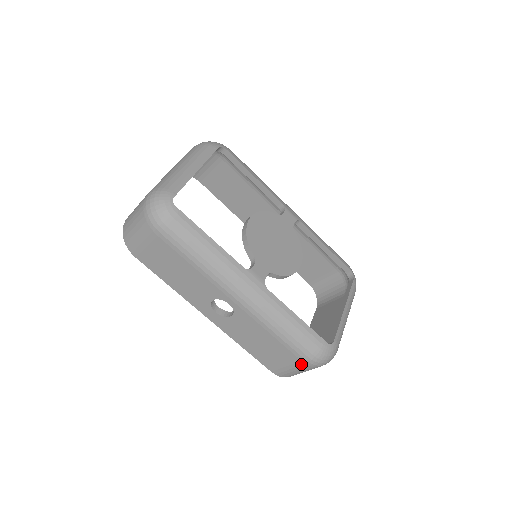
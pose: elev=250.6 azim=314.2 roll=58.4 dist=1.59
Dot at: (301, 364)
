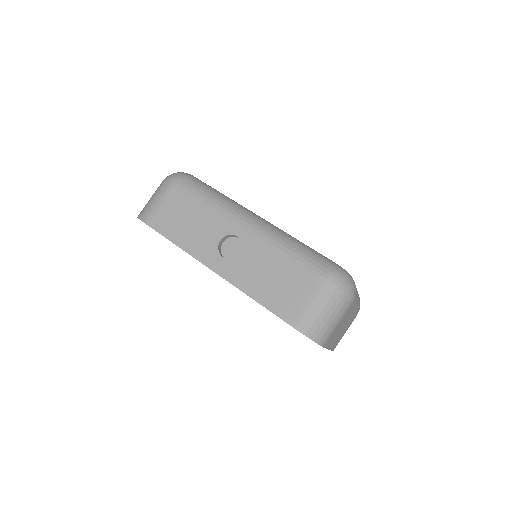
Dot at: (320, 287)
